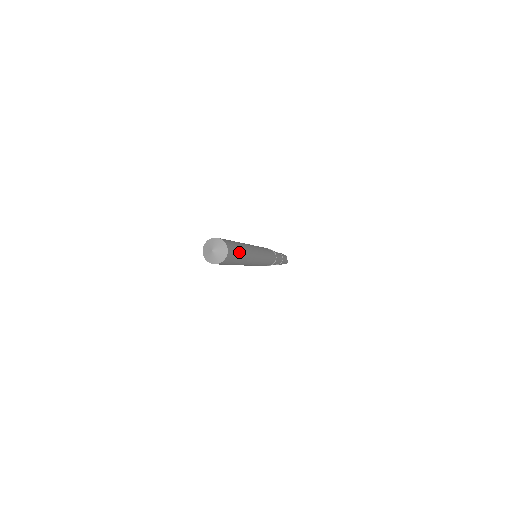
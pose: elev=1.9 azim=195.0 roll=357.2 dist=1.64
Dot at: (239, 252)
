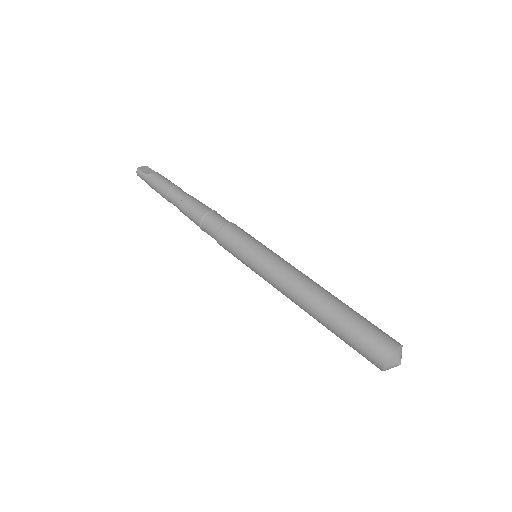
Dot at: (360, 317)
